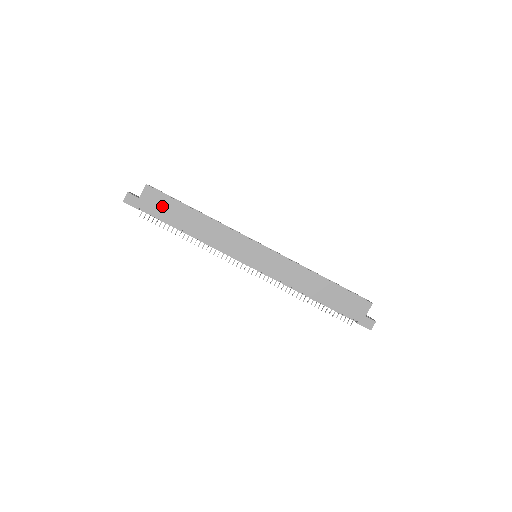
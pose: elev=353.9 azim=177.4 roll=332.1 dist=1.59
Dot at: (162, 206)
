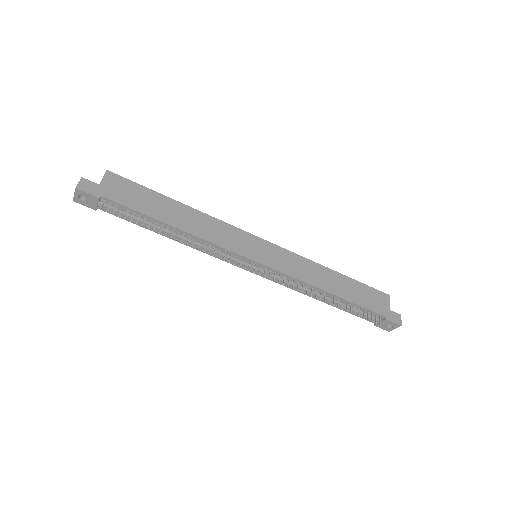
Dot at: (132, 195)
